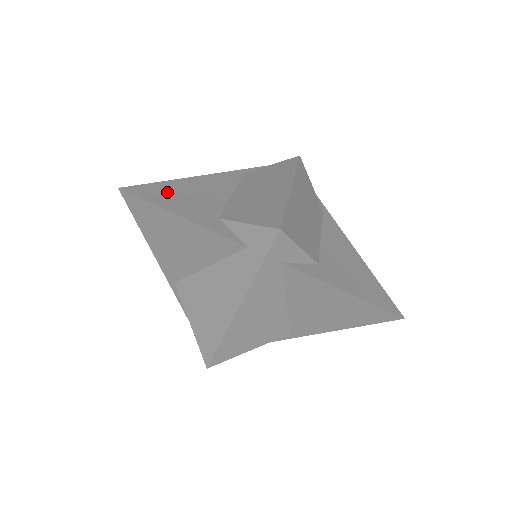
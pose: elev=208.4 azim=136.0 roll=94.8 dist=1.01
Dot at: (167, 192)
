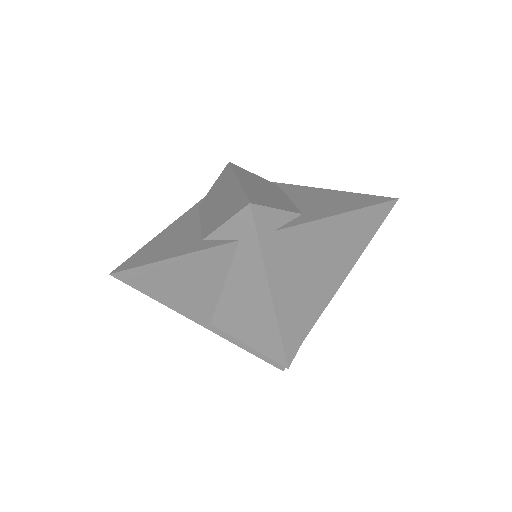
Dot at: (149, 252)
